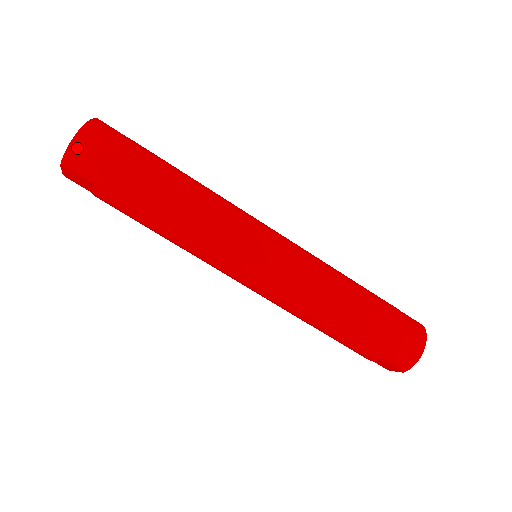
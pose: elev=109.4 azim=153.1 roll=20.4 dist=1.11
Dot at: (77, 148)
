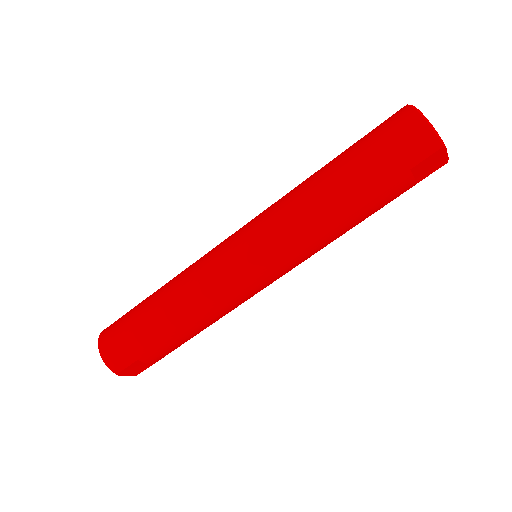
Dot at: (107, 358)
